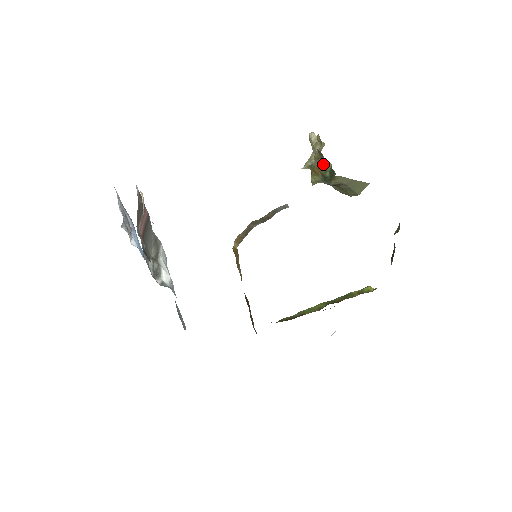
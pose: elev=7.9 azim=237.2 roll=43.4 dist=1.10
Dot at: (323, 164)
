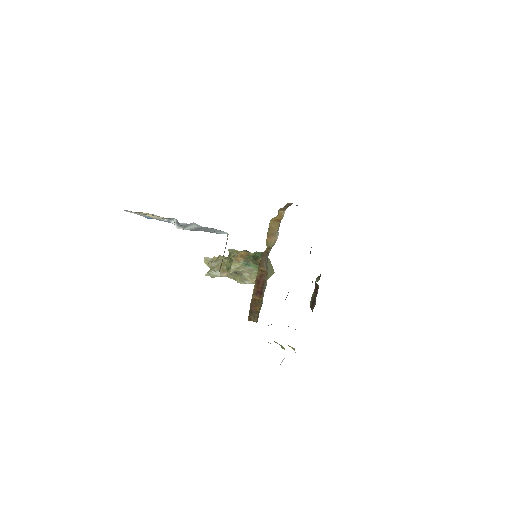
Dot at: (246, 253)
